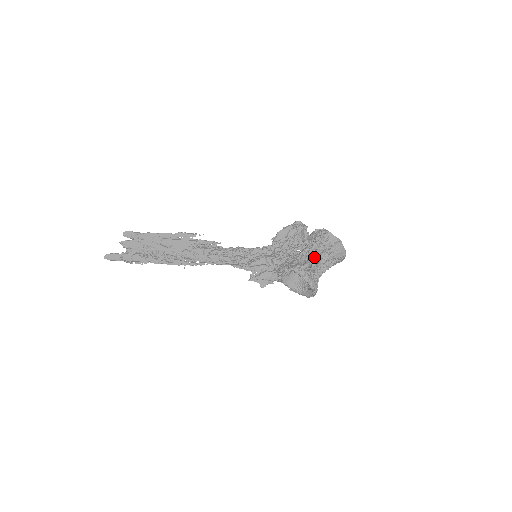
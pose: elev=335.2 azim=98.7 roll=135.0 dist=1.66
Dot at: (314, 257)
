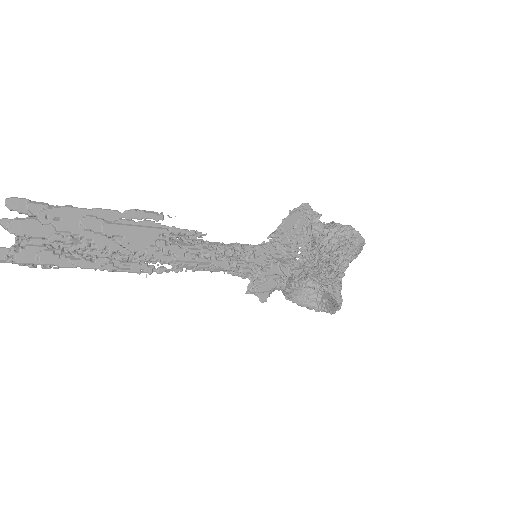
Dot at: (340, 266)
